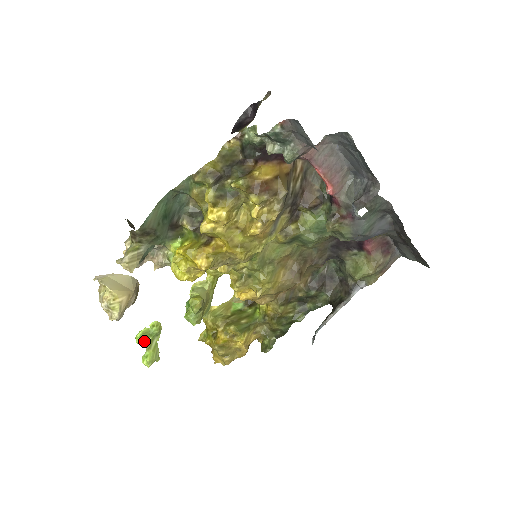
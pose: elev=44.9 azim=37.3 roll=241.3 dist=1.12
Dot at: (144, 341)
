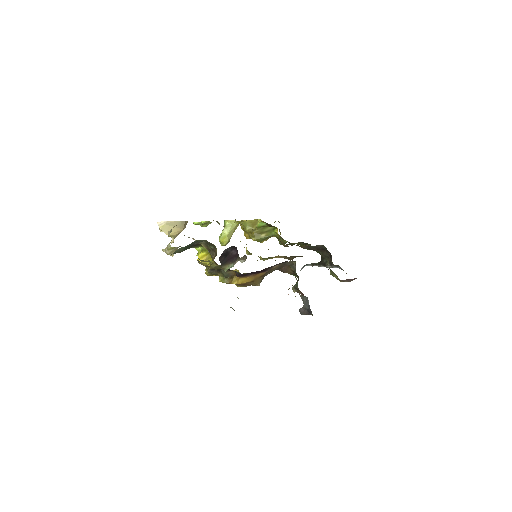
Dot at: (199, 224)
